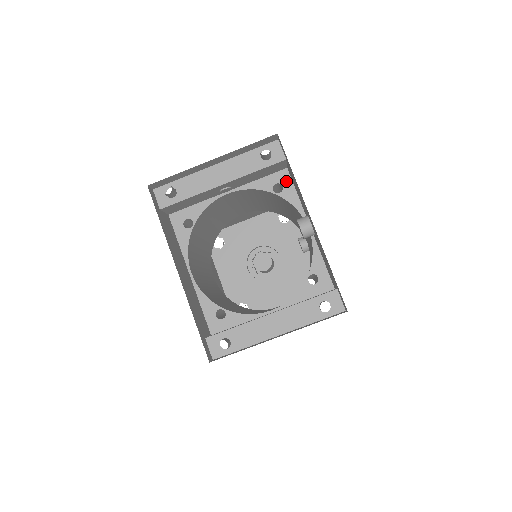
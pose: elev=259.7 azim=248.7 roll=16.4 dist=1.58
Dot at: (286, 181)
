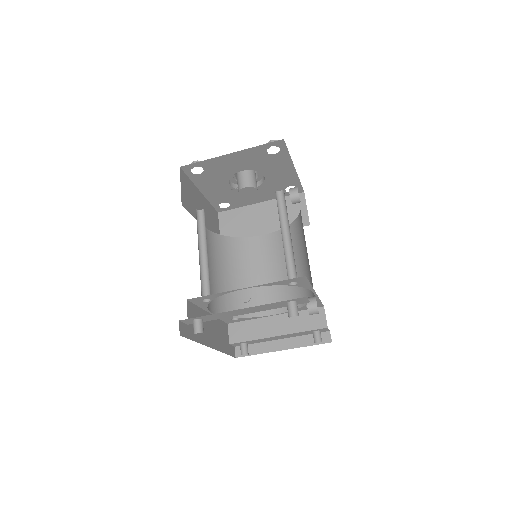
Dot at: (302, 281)
